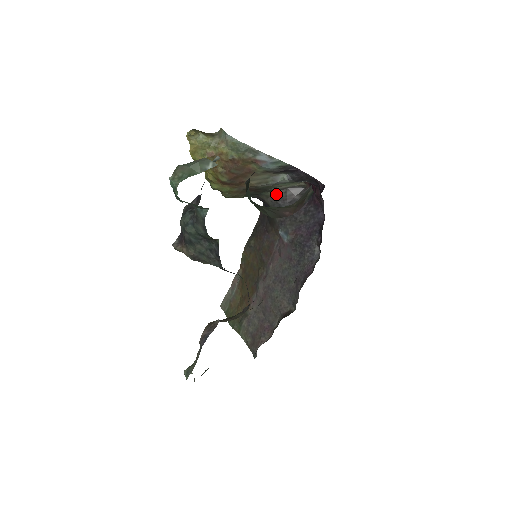
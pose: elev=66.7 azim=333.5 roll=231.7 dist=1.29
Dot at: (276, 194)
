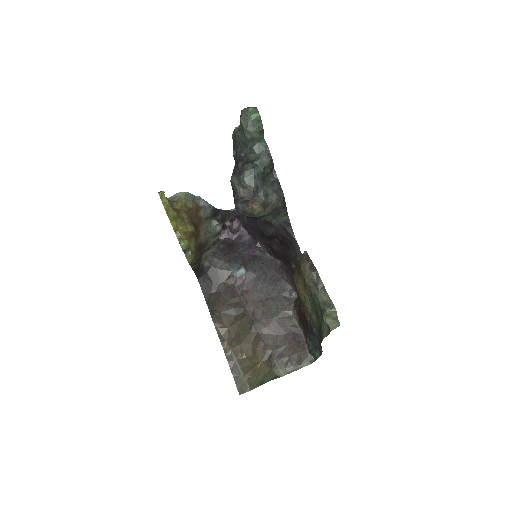
Dot at: (209, 253)
